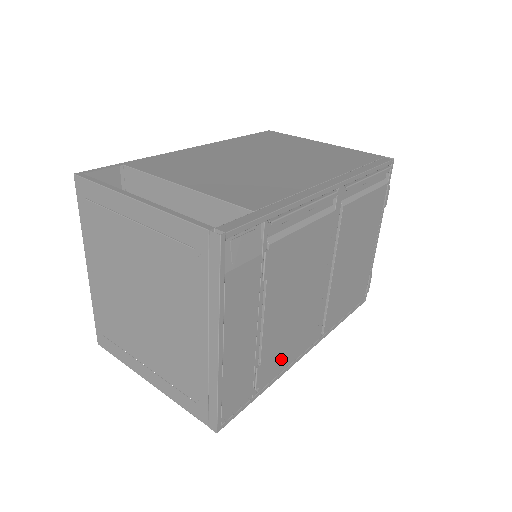
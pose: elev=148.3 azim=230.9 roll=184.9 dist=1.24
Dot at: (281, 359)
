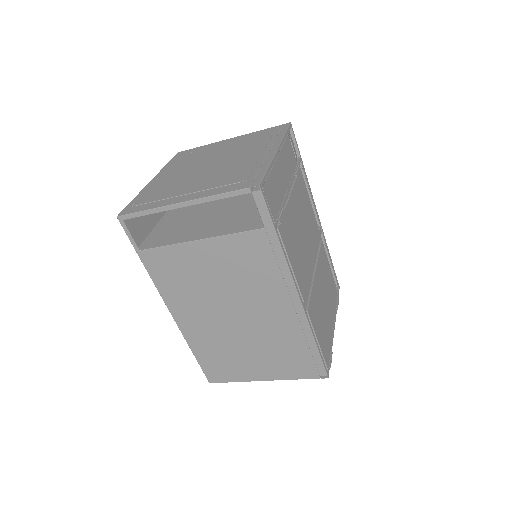
Dot at: (290, 246)
